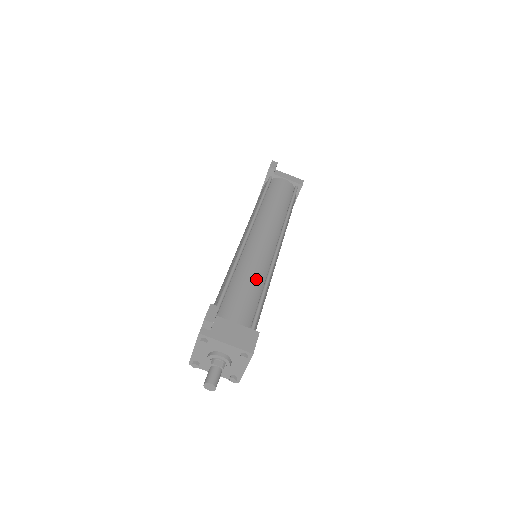
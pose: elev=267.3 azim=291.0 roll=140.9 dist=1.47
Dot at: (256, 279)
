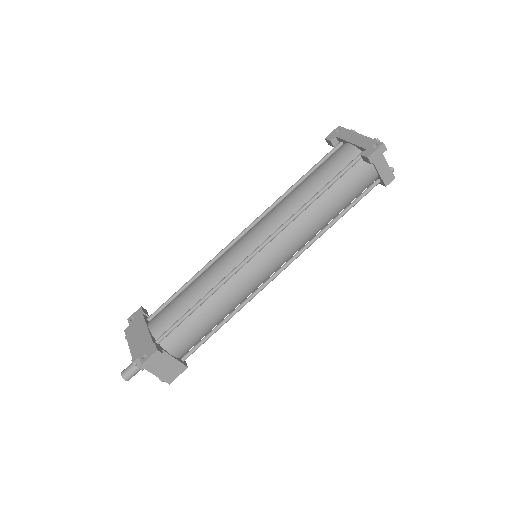
Dot at: (225, 312)
